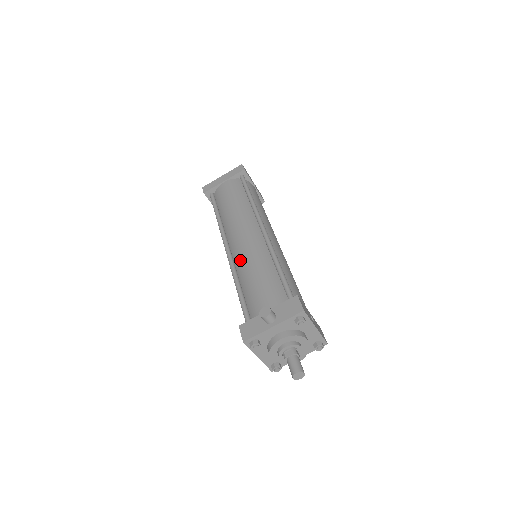
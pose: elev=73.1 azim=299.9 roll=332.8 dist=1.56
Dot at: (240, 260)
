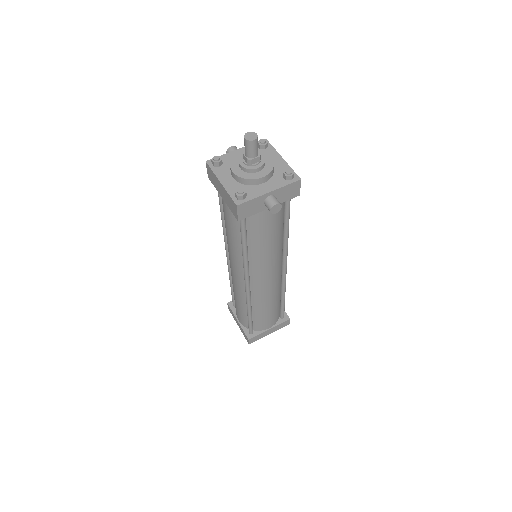
Dot at: occluded
